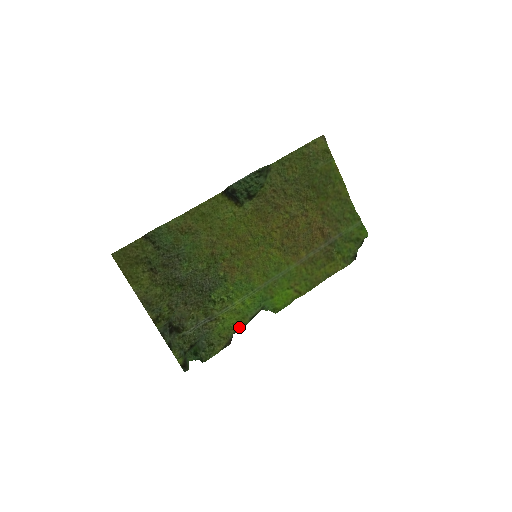
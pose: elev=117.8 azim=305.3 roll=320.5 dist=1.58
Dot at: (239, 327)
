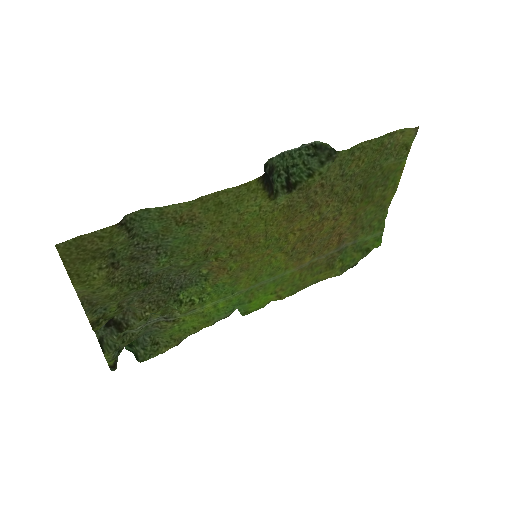
Dot at: (198, 330)
